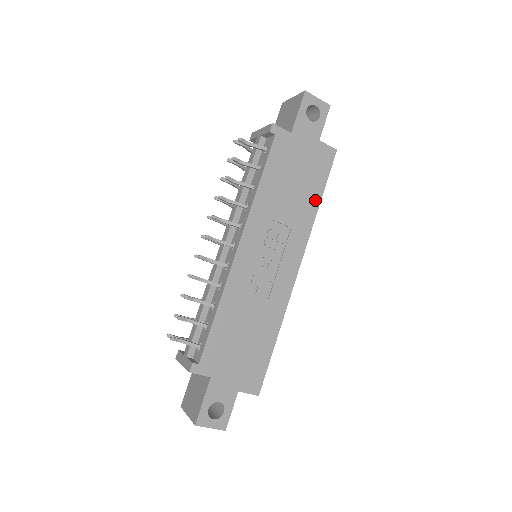
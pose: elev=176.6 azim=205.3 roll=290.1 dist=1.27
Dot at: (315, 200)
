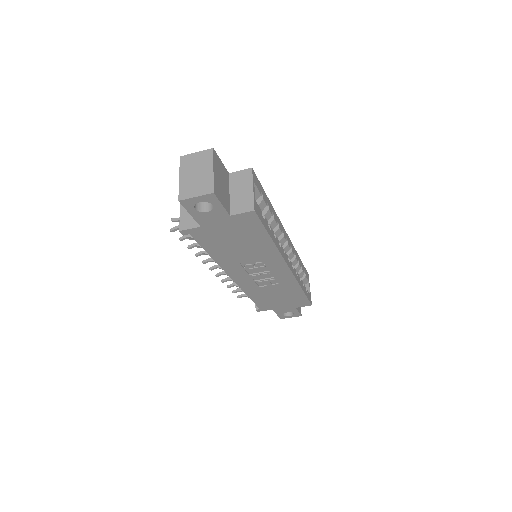
Dot at: (266, 241)
